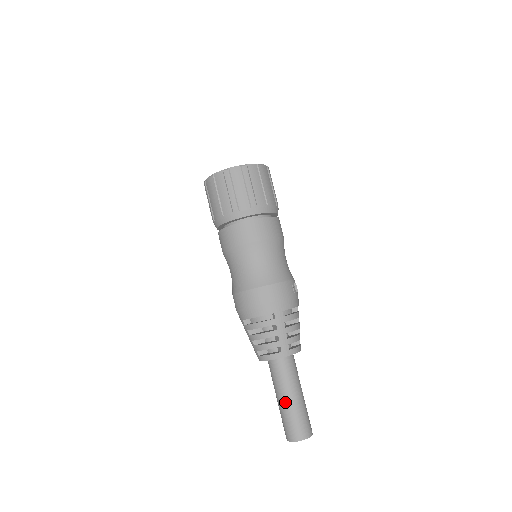
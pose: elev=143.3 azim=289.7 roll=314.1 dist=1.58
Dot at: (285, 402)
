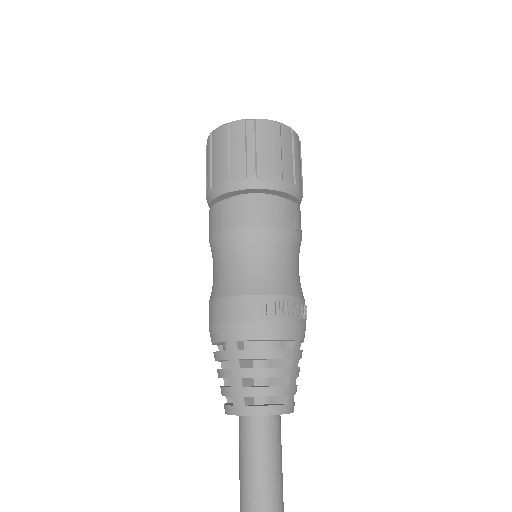
Dot at: (240, 488)
